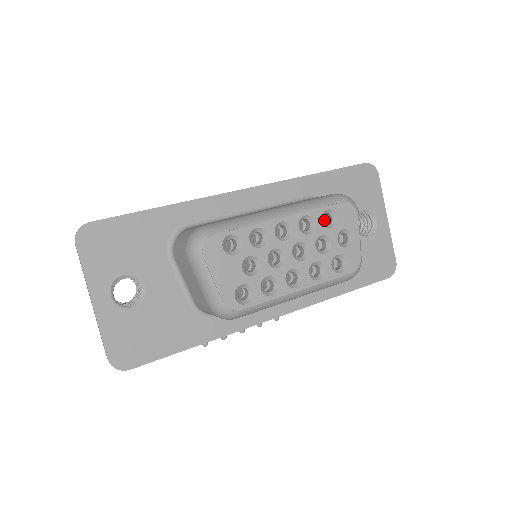
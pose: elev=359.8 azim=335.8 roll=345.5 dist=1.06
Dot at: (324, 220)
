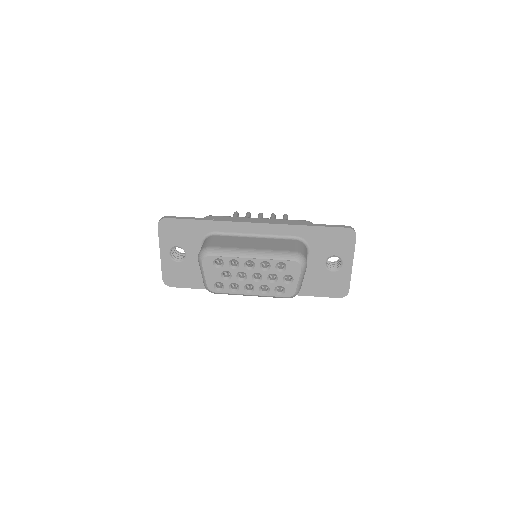
Dot at: occluded
